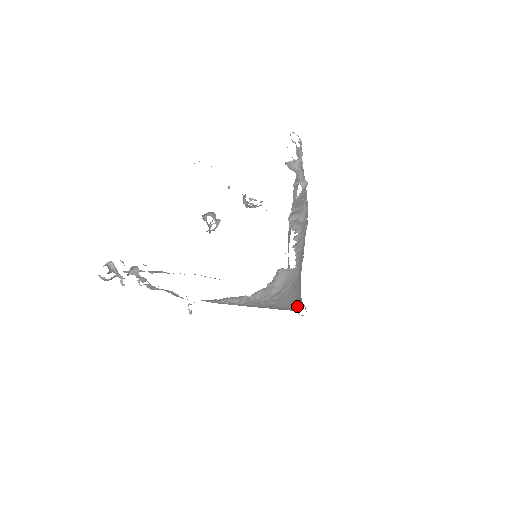
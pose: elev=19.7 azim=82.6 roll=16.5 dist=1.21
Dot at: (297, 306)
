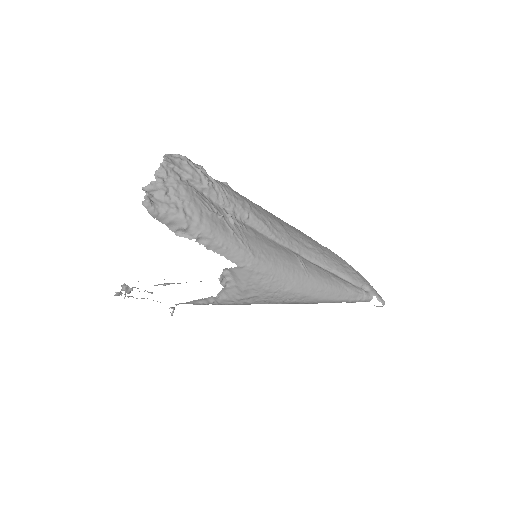
Dot at: (333, 298)
